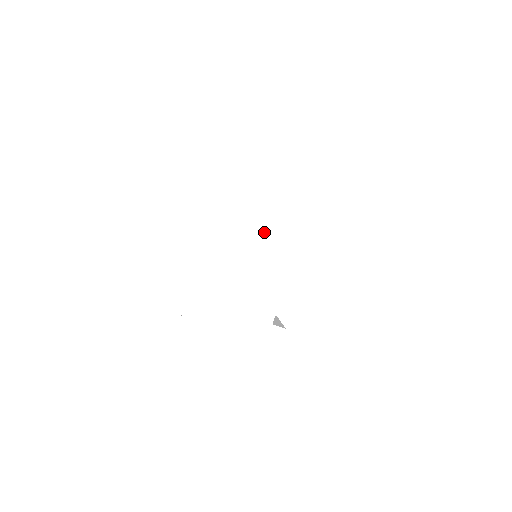
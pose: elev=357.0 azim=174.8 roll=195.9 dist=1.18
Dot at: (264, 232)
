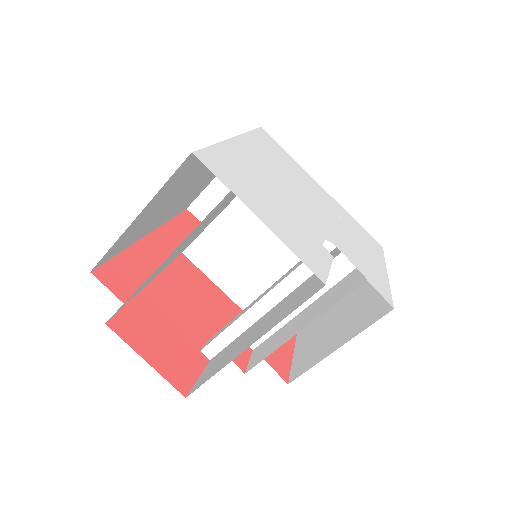
Dot at: (308, 195)
